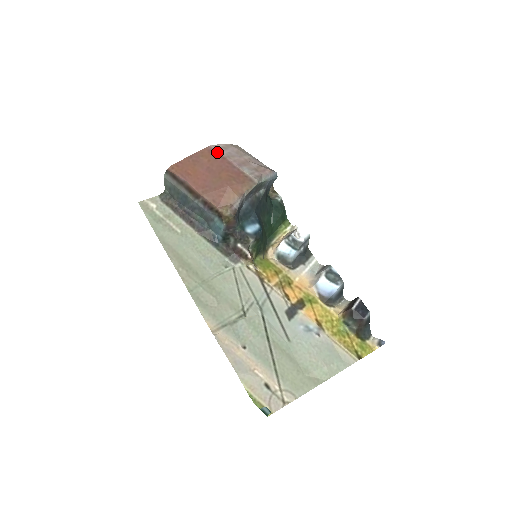
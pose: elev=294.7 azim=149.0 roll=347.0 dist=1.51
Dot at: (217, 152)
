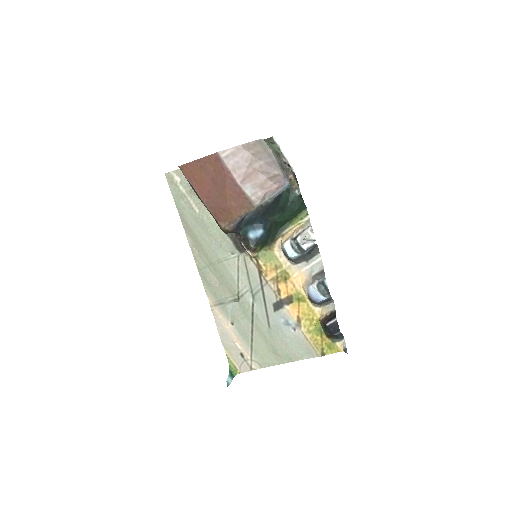
Dot at: (223, 163)
